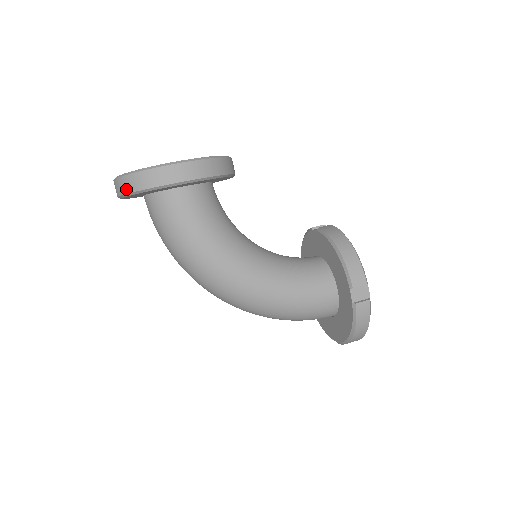
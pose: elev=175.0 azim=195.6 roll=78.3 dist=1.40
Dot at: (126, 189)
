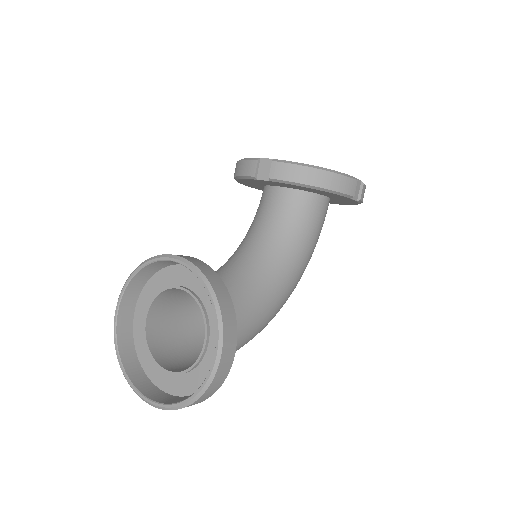
Dot at: occluded
